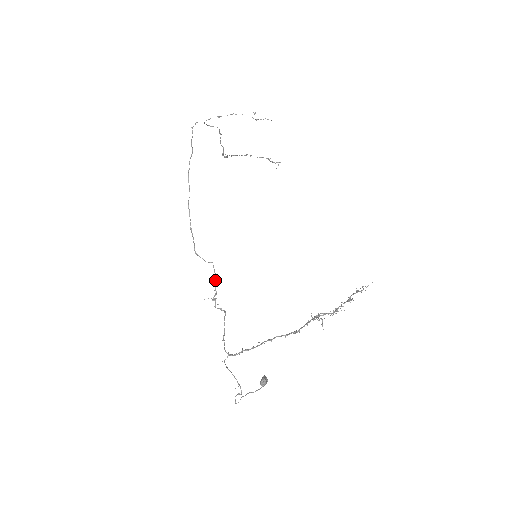
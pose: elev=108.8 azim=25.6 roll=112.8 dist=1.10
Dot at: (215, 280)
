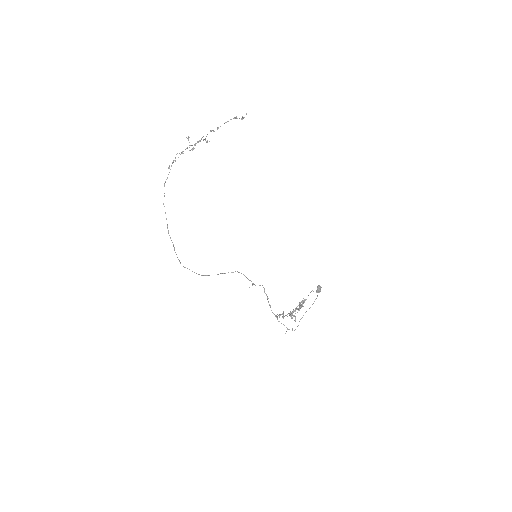
Dot at: occluded
